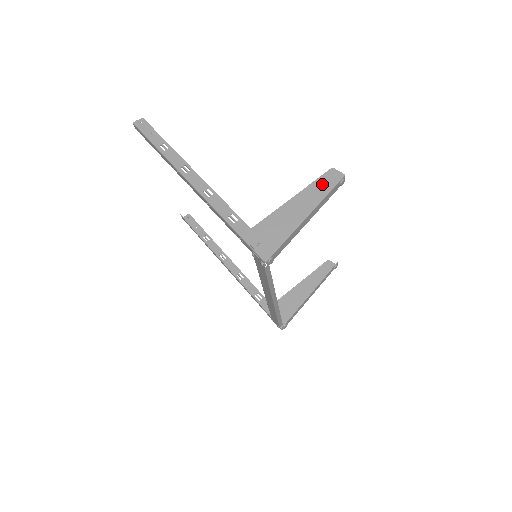
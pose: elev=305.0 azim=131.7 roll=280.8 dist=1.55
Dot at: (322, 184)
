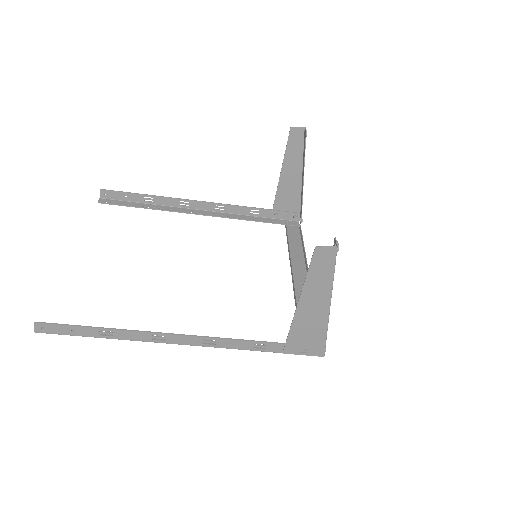
Dot at: (319, 271)
